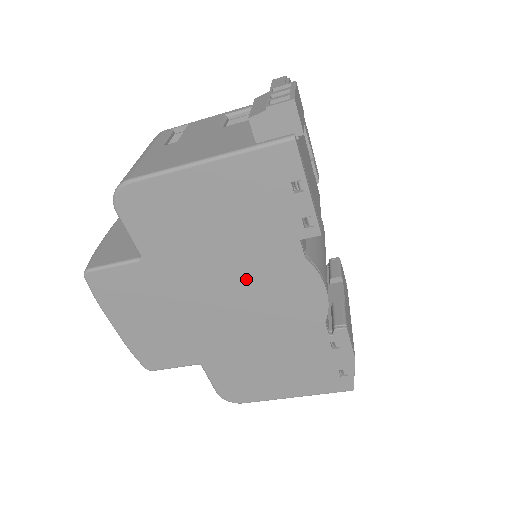
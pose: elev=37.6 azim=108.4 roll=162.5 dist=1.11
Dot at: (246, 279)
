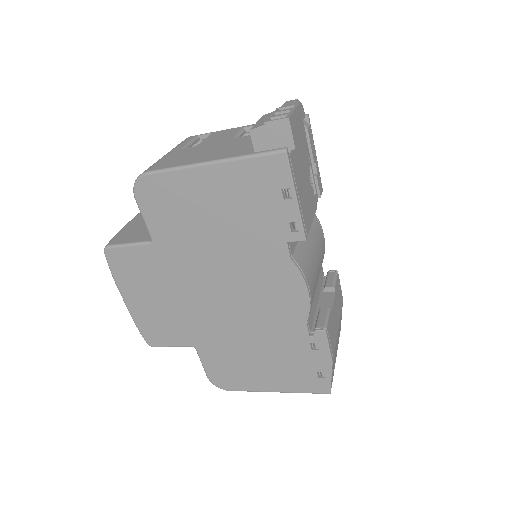
Dot at: (239, 272)
